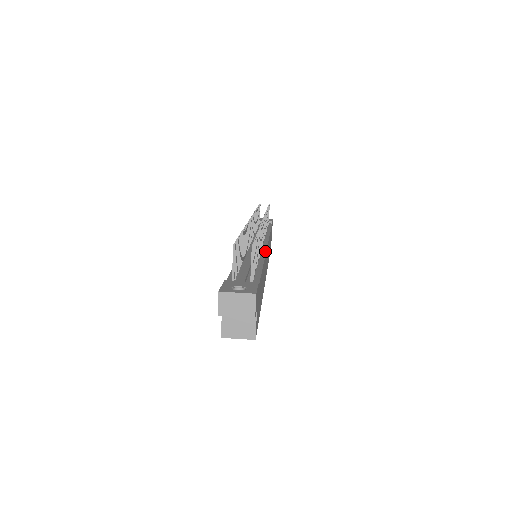
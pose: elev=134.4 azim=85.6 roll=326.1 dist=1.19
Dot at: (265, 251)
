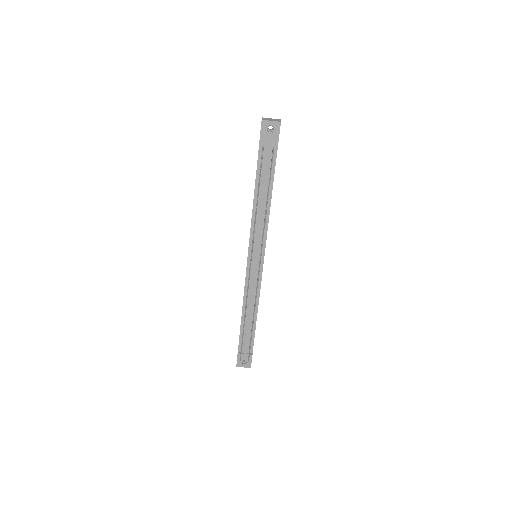
Dot at: (260, 286)
